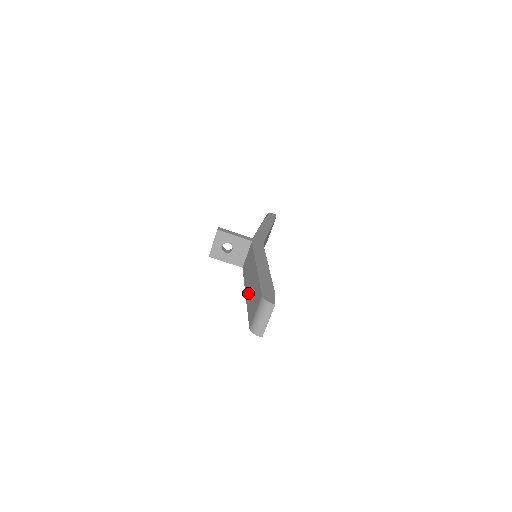
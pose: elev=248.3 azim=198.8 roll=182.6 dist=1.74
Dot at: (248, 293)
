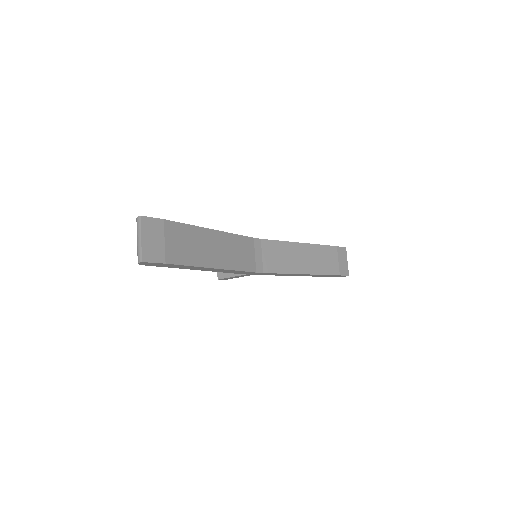
Dot at: occluded
